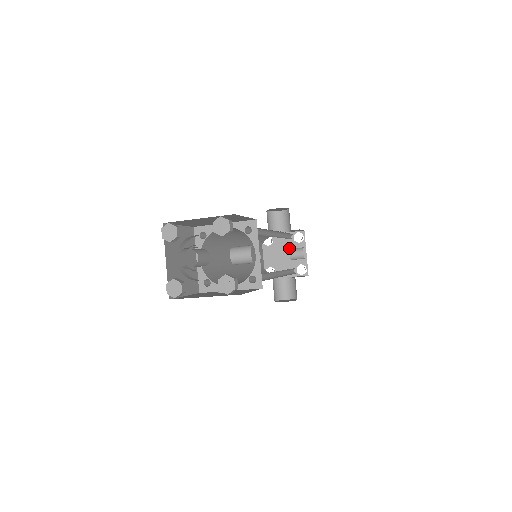
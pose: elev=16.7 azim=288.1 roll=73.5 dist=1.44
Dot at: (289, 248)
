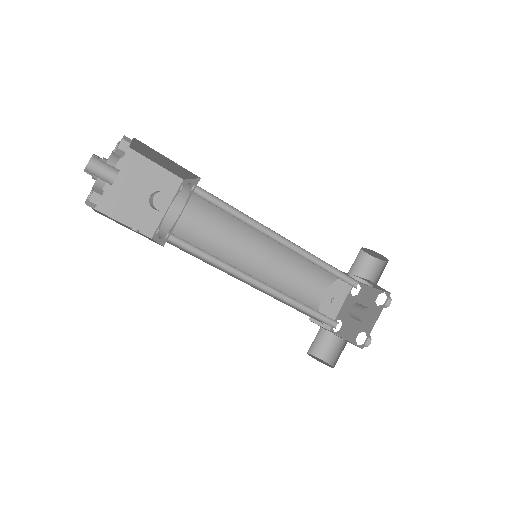
Dot at: occluded
